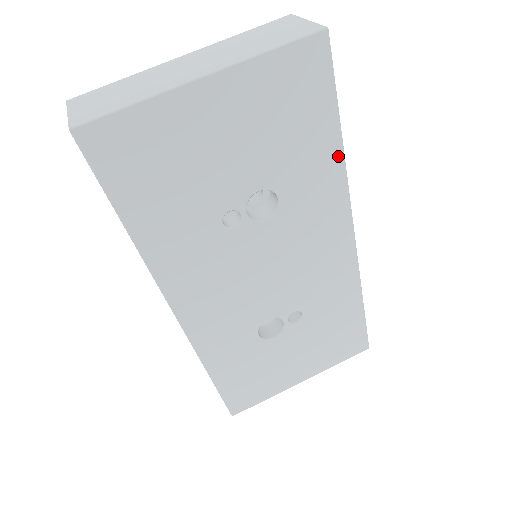
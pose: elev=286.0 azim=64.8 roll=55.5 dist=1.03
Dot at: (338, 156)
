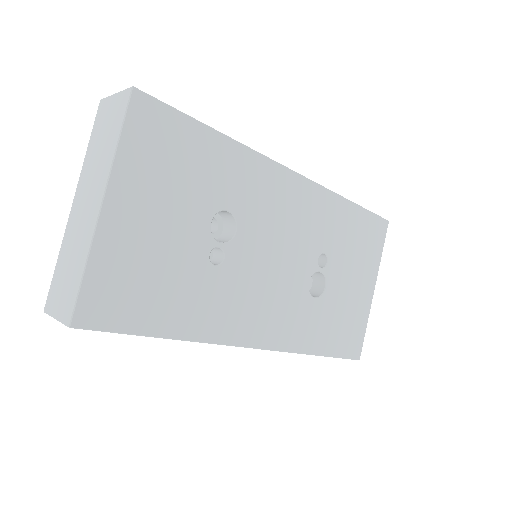
Dot at: (230, 144)
